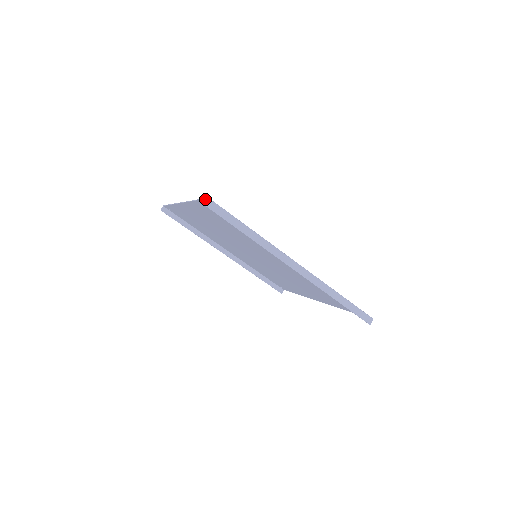
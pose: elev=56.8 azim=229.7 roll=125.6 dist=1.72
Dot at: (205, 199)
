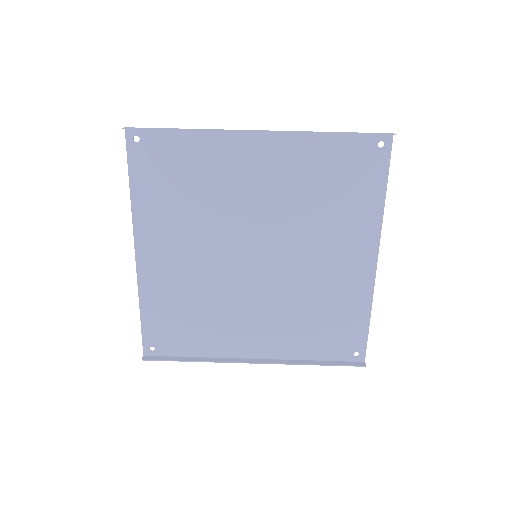
Dot at: (126, 141)
